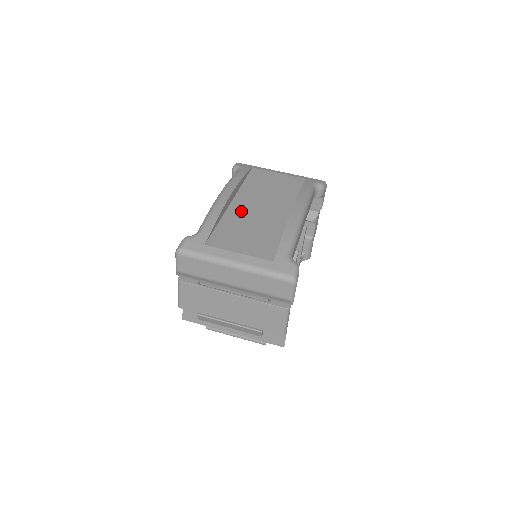
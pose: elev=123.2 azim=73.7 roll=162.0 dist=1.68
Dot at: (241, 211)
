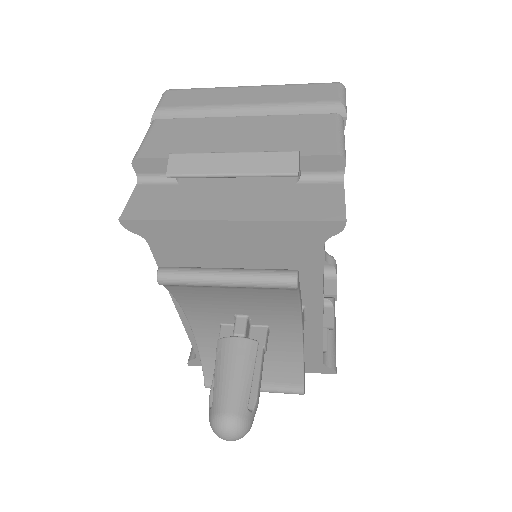
Dot at: occluded
